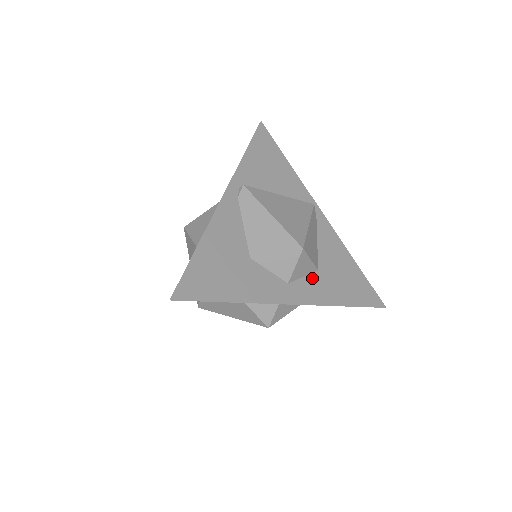
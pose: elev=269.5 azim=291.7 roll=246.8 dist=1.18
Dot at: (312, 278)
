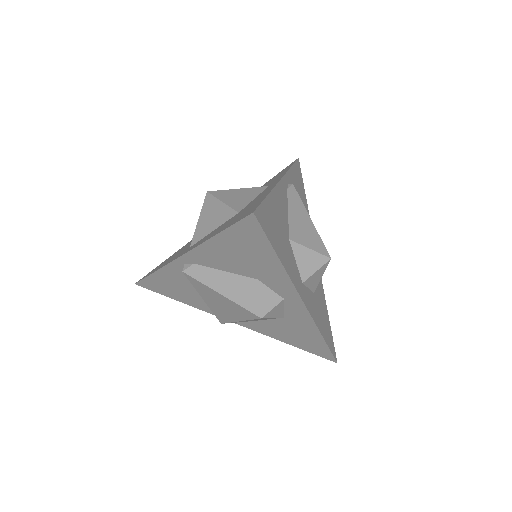
Dot at: (312, 295)
